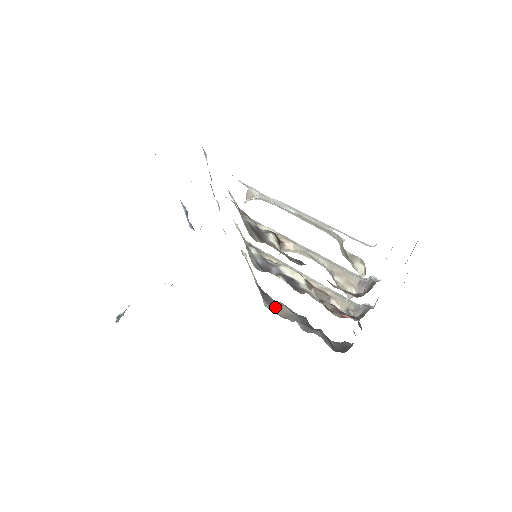
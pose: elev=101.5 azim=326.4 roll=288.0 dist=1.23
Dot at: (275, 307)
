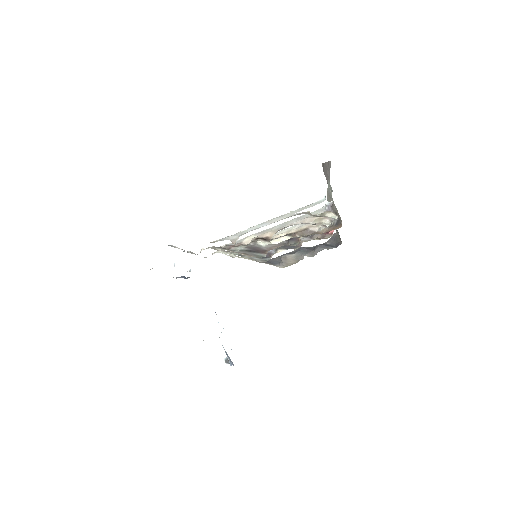
Dot at: (285, 262)
